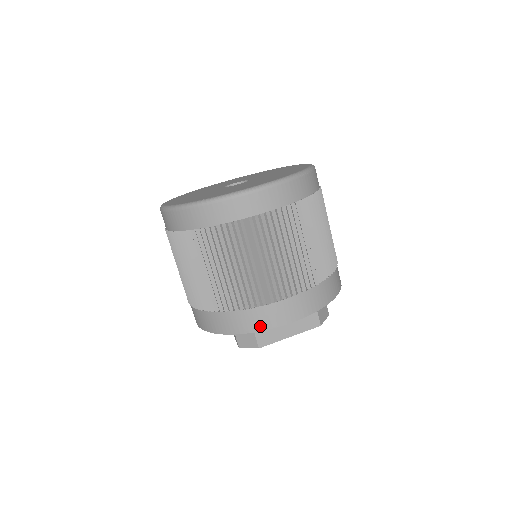
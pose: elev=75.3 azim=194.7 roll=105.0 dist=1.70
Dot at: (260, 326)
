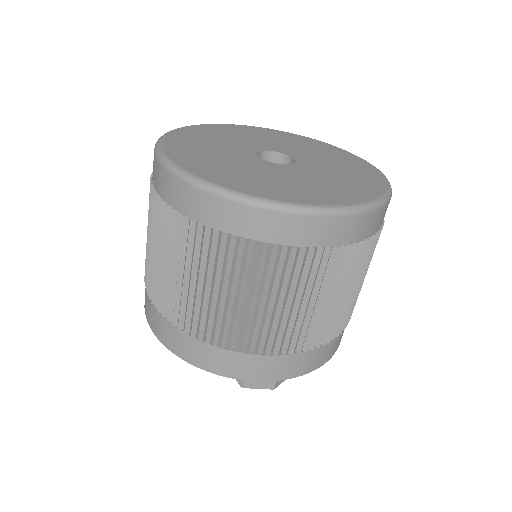
Dot at: (303, 370)
